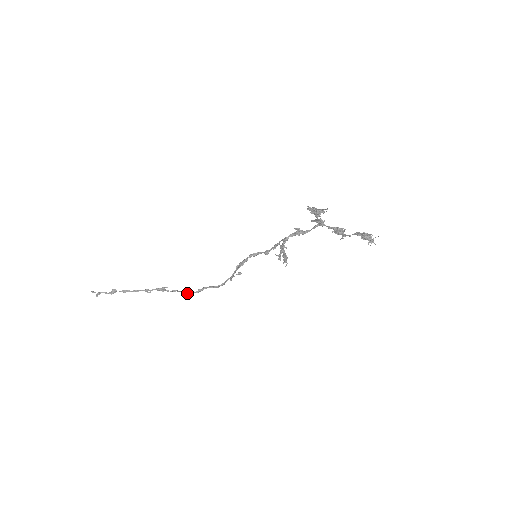
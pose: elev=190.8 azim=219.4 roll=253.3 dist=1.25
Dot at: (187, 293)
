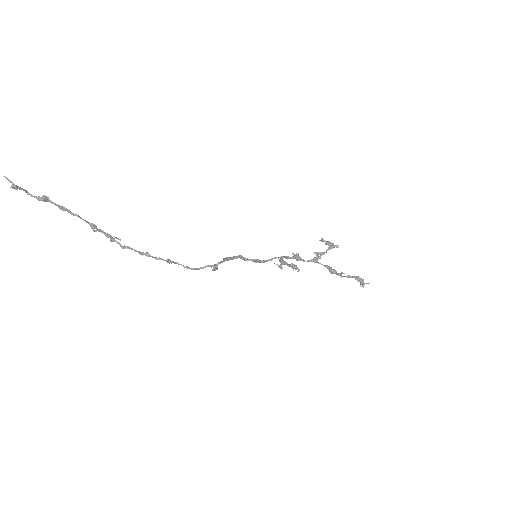
Dot at: (151, 256)
